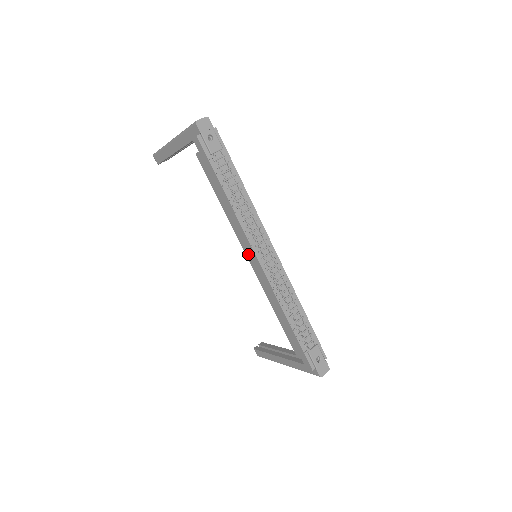
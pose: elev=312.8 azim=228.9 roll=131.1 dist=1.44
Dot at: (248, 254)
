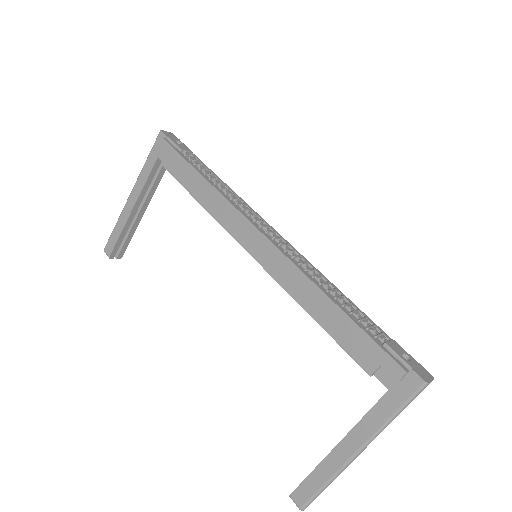
Dot at: (245, 241)
